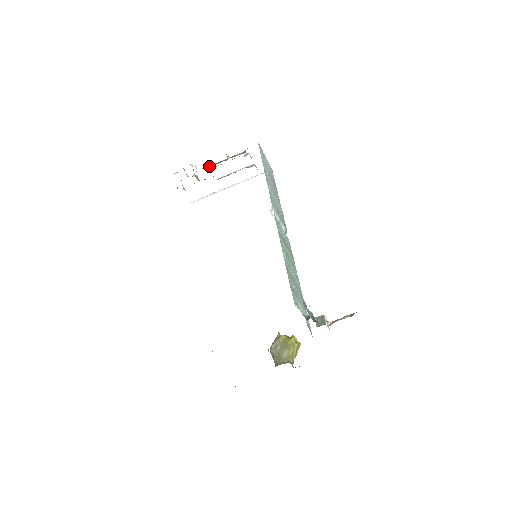
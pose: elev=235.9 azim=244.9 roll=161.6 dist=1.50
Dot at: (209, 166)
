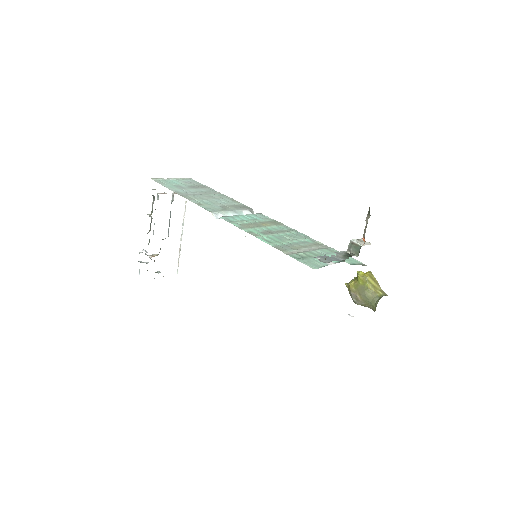
Dot at: (149, 239)
